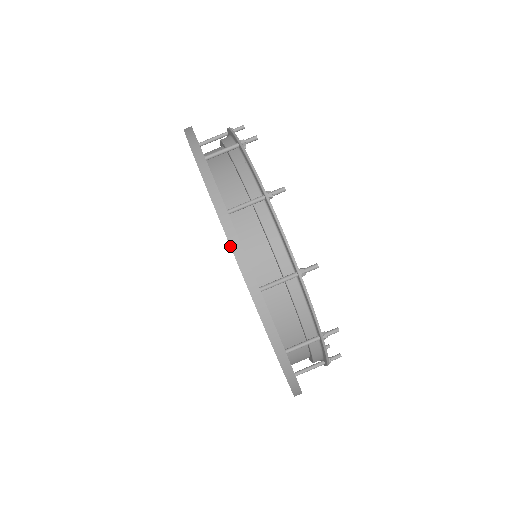
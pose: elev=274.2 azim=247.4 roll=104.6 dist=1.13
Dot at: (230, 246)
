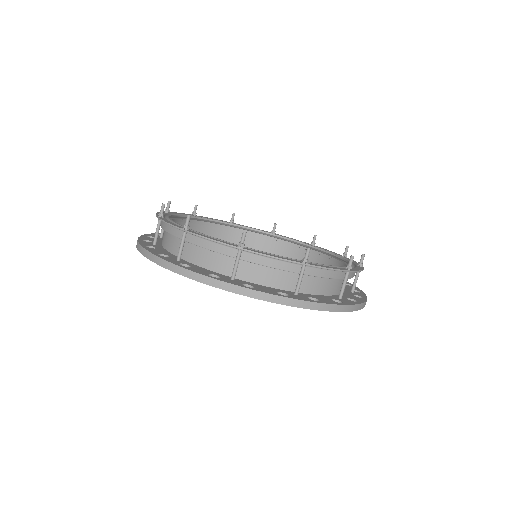
Dot at: occluded
